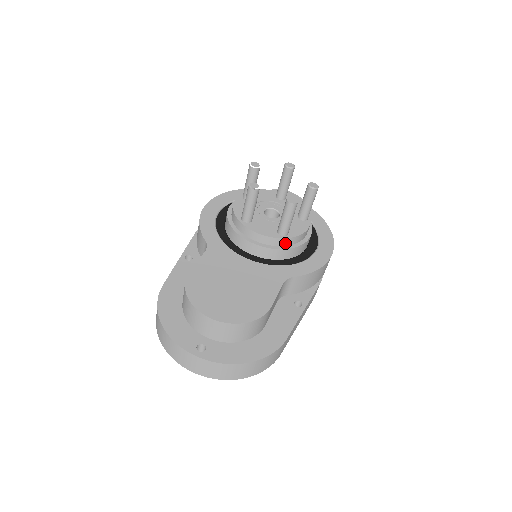
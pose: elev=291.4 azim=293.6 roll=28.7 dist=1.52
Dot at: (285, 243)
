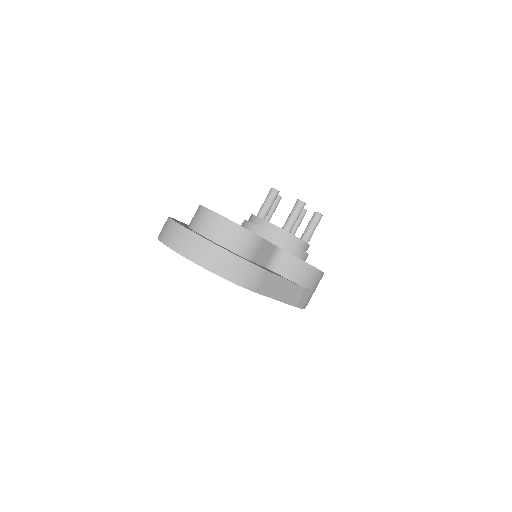
Dot at: (286, 237)
